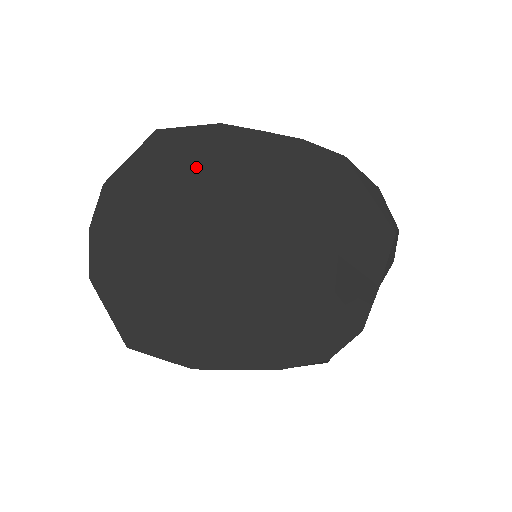
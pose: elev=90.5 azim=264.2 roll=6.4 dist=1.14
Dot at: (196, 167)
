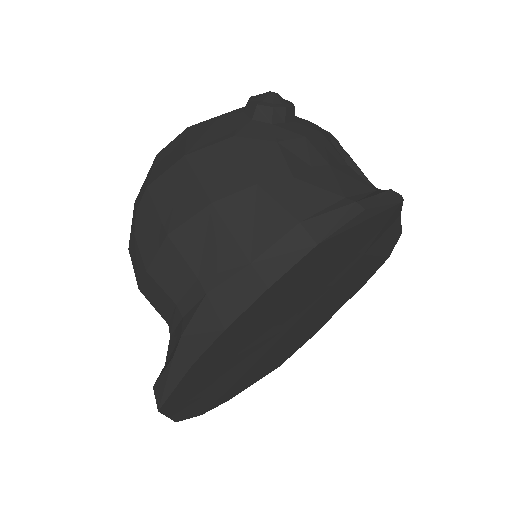
Dot at: (215, 371)
